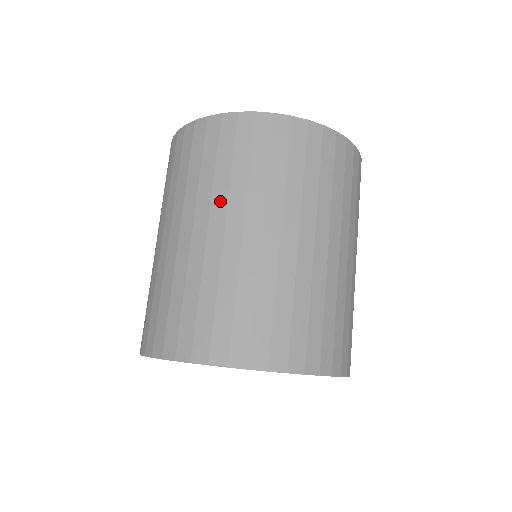
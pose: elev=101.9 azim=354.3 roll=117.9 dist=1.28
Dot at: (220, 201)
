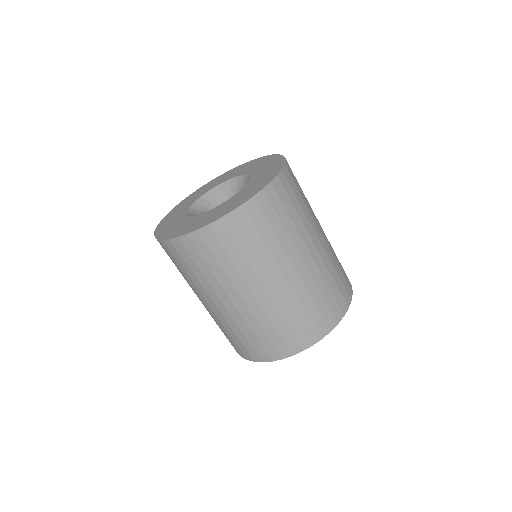
Dot at: (202, 290)
